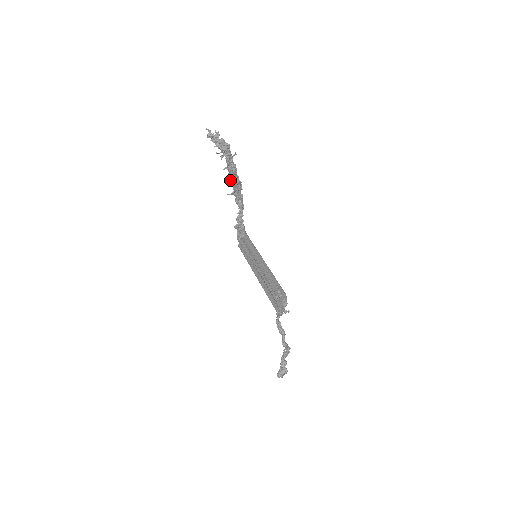
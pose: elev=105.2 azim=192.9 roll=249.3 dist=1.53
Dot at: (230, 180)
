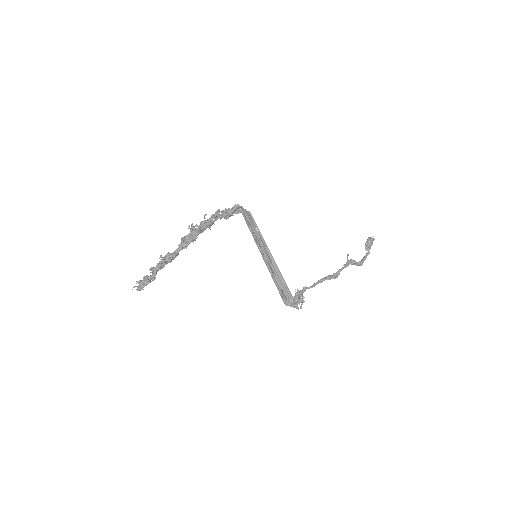
Dot at: occluded
